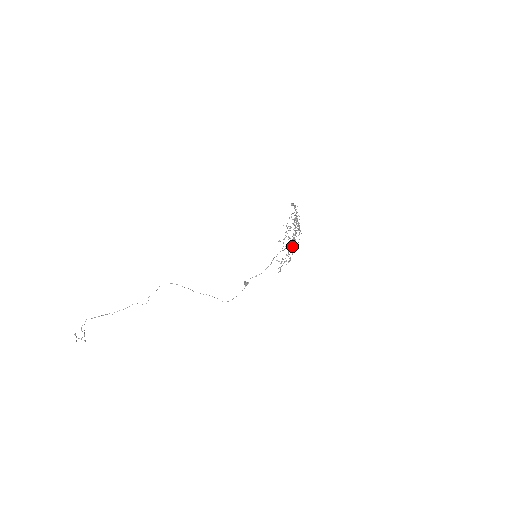
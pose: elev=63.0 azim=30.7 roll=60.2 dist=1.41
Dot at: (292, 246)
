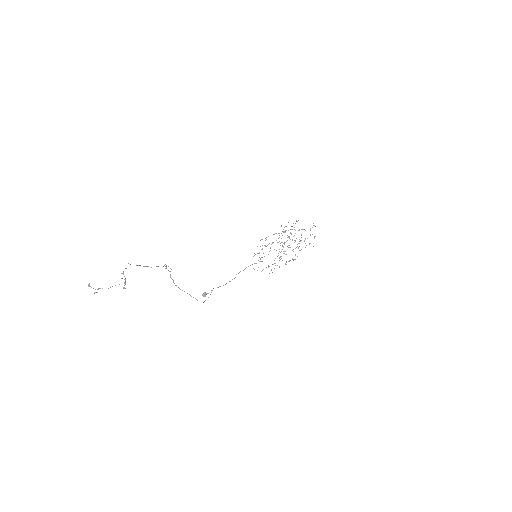
Dot at: occluded
